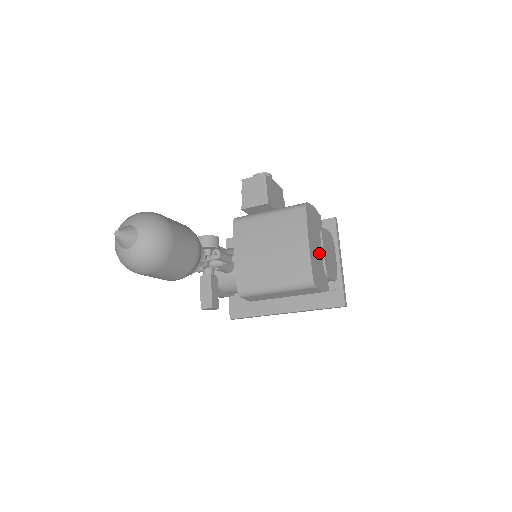
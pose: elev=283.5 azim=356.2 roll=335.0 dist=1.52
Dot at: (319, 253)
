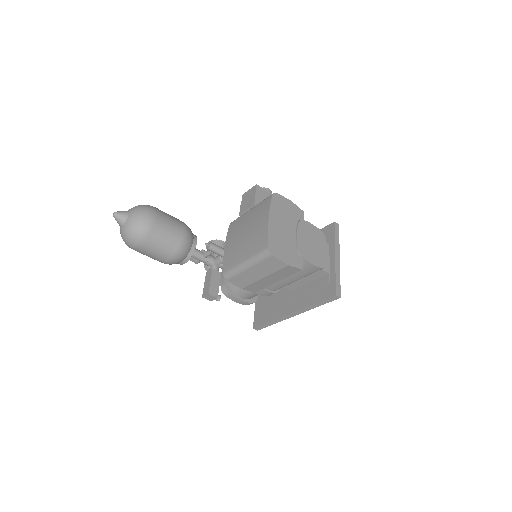
Dot at: (290, 235)
